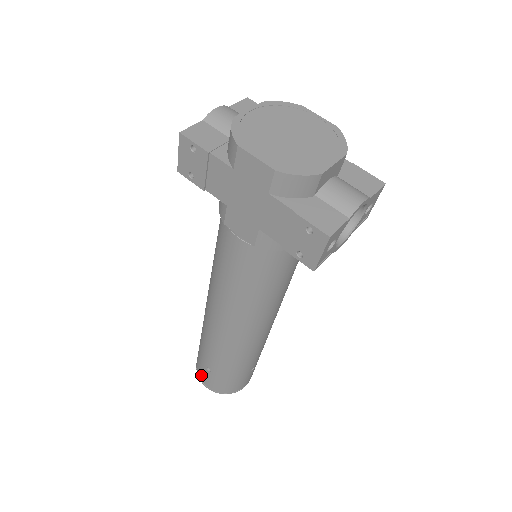
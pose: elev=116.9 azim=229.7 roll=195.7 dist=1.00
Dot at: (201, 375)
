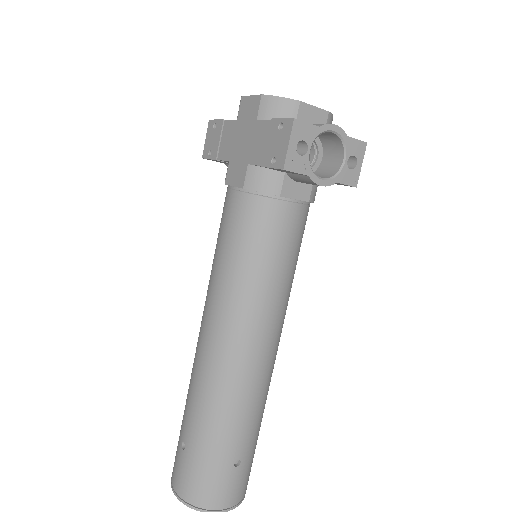
Dot at: (174, 471)
